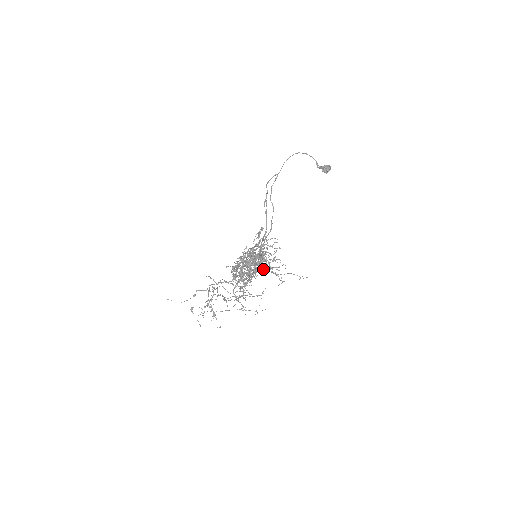
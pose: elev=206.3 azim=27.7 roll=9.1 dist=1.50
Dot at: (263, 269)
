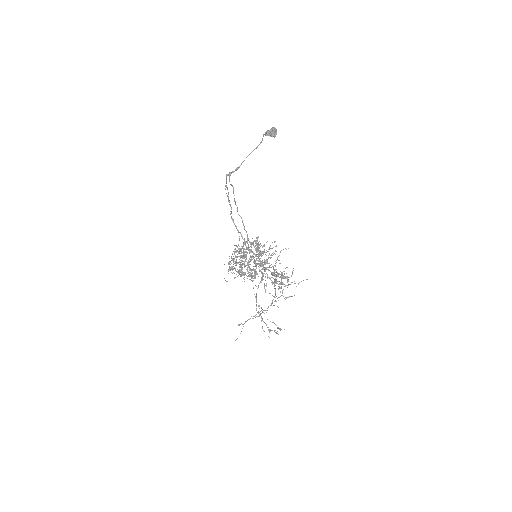
Dot at: occluded
